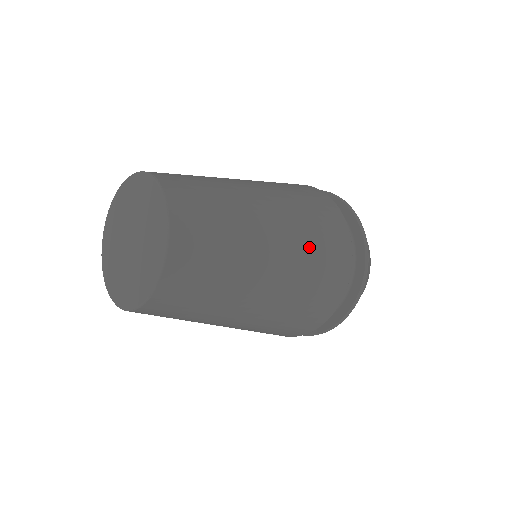
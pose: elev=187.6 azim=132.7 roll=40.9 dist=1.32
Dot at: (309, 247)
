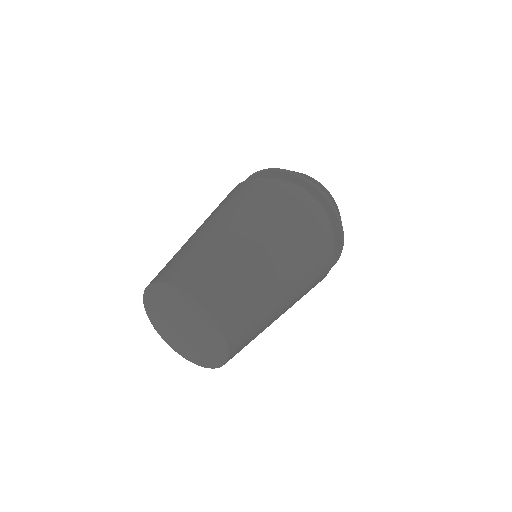
Dot at: (295, 240)
